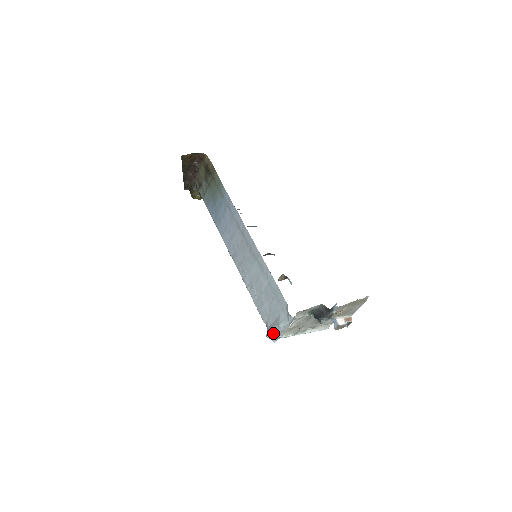
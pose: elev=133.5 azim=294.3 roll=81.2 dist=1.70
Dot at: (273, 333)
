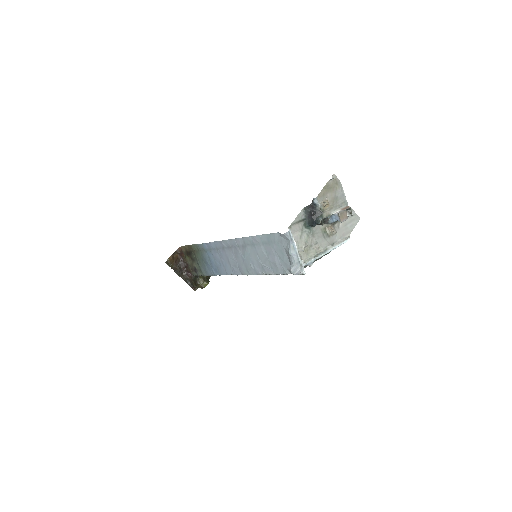
Dot at: (294, 266)
